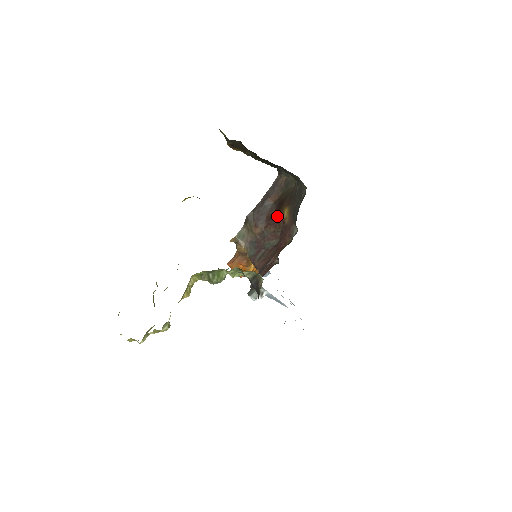
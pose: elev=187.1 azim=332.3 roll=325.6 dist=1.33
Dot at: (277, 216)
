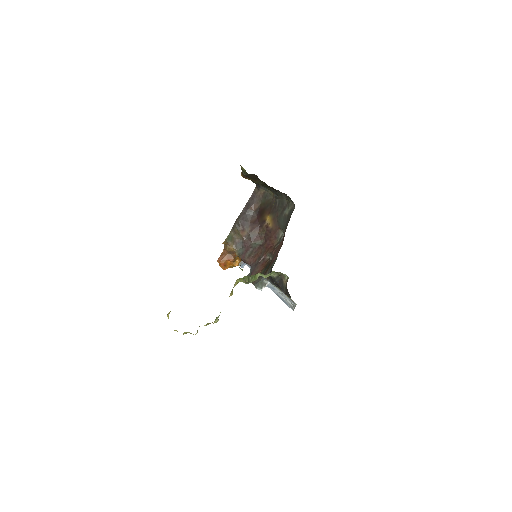
Dot at: (260, 222)
